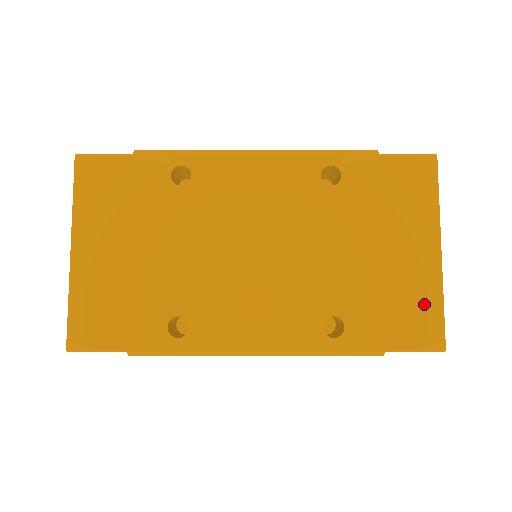
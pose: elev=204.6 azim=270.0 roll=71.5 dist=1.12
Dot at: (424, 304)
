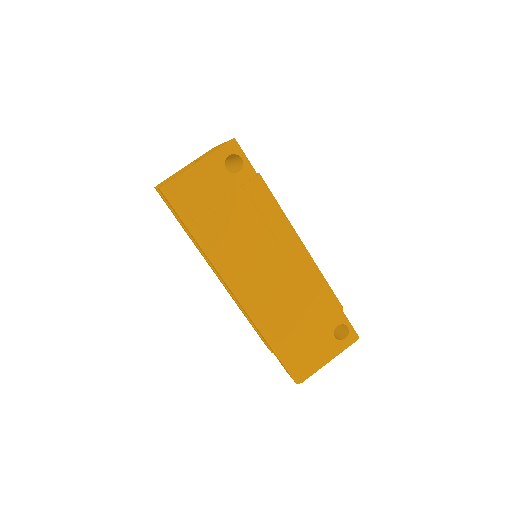
Dot at: occluded
